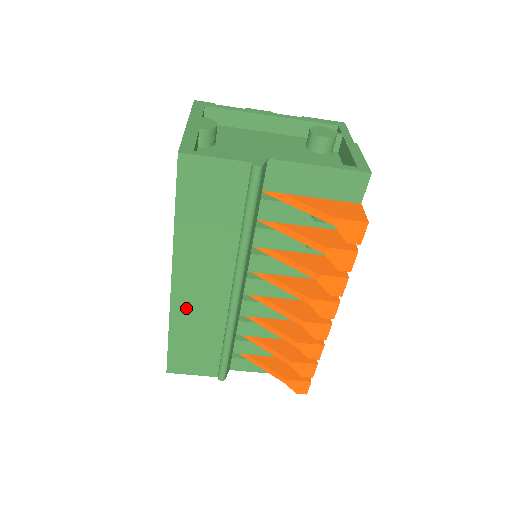
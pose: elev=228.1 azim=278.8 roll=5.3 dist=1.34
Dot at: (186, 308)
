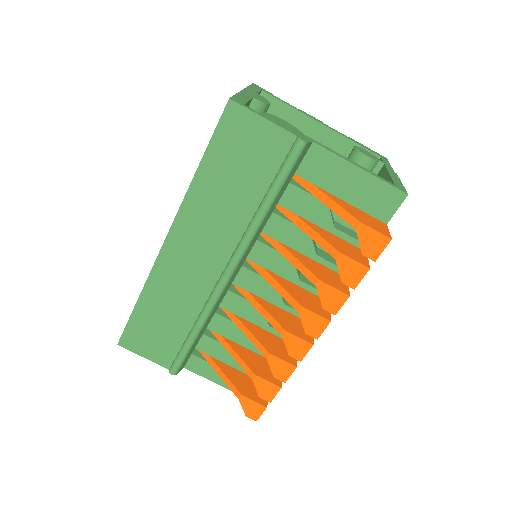
Dot at: (168, 275)
